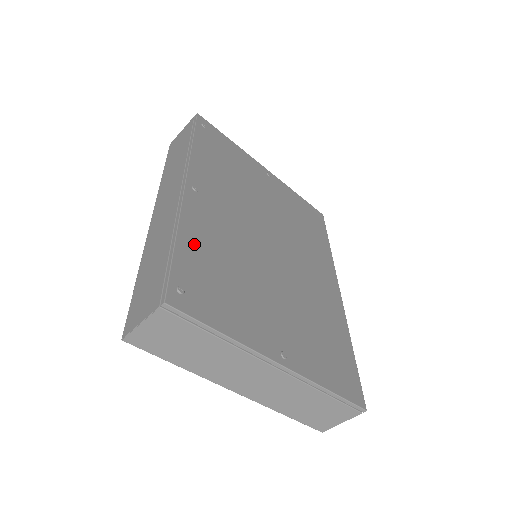
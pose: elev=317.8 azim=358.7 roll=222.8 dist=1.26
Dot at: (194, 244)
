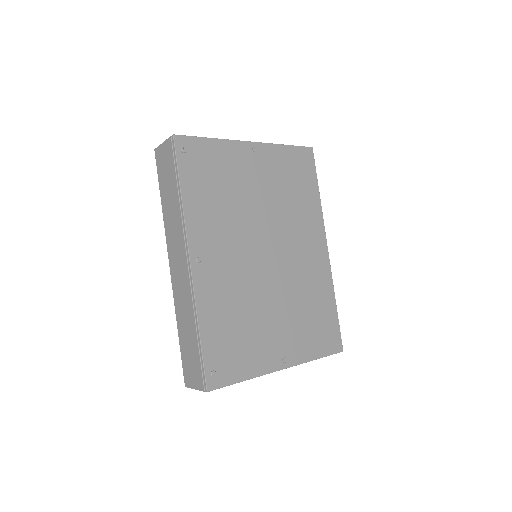
Dot at: (212, 323)
